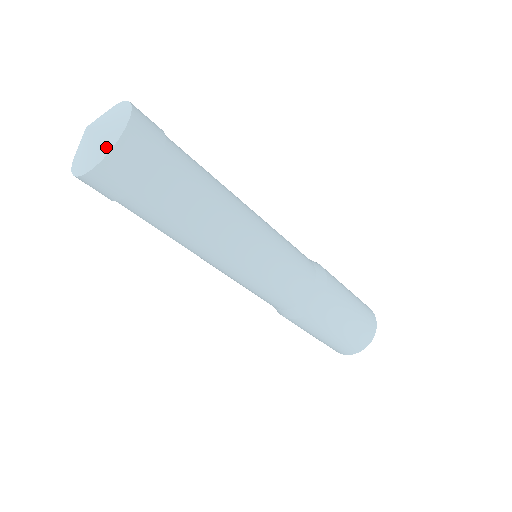
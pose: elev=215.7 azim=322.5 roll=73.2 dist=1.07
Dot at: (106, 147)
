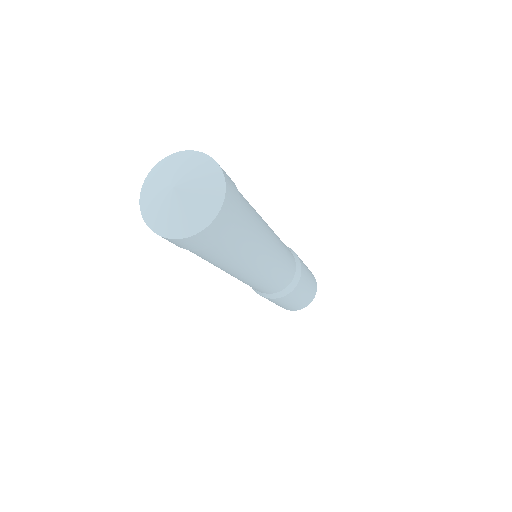
Dot at: (173, 231)
